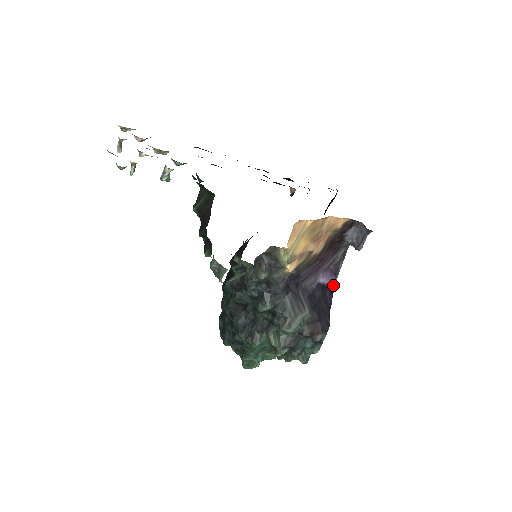
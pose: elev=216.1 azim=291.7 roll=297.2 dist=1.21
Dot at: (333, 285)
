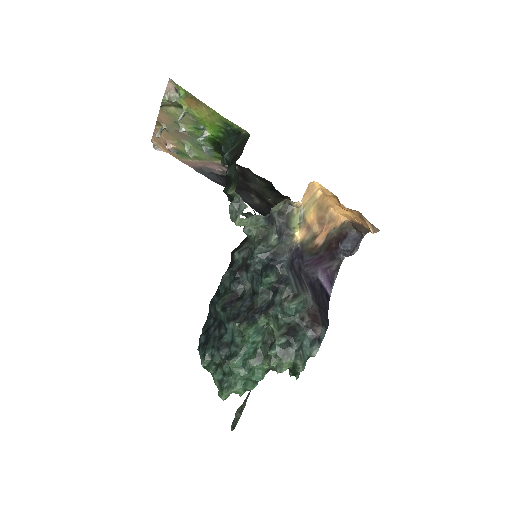
Dot at: (329, 293)
